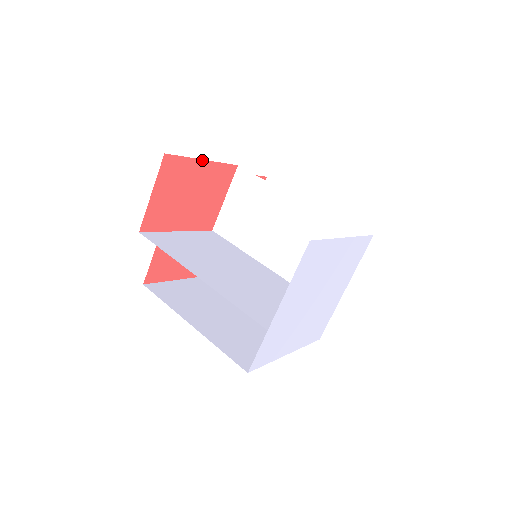
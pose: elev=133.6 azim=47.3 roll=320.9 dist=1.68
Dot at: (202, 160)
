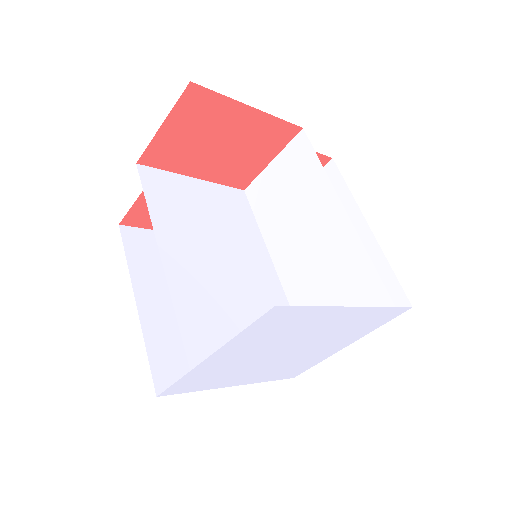
Dot at: (249, 106)
